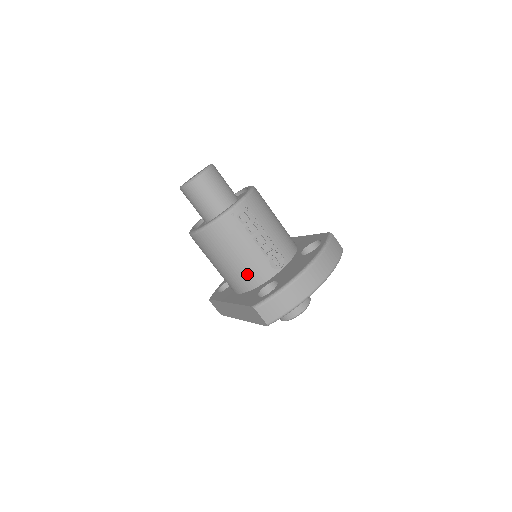
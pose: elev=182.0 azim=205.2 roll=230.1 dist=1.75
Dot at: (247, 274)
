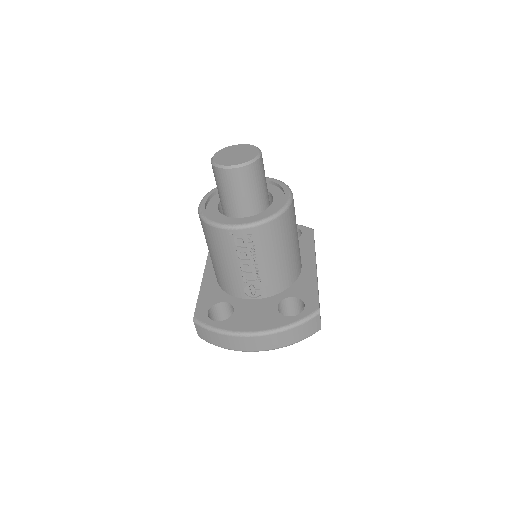
Dot at: (222, 278)
